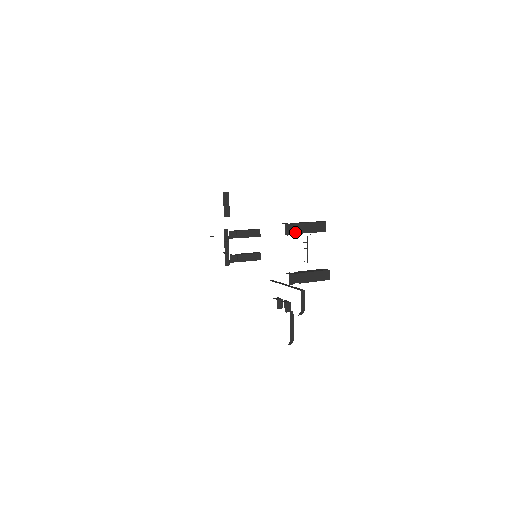
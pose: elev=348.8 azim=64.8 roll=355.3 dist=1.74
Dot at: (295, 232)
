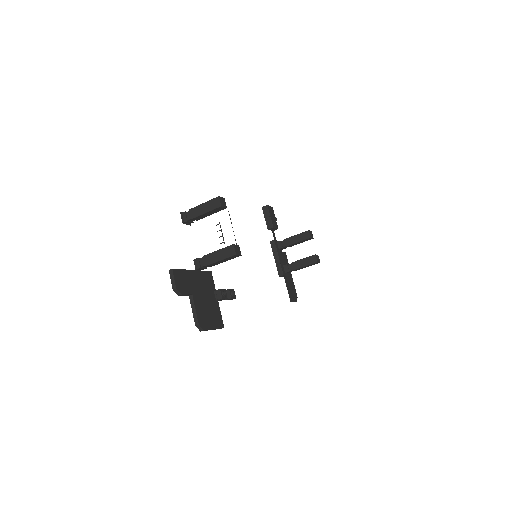
Dot at: (191, 217)
